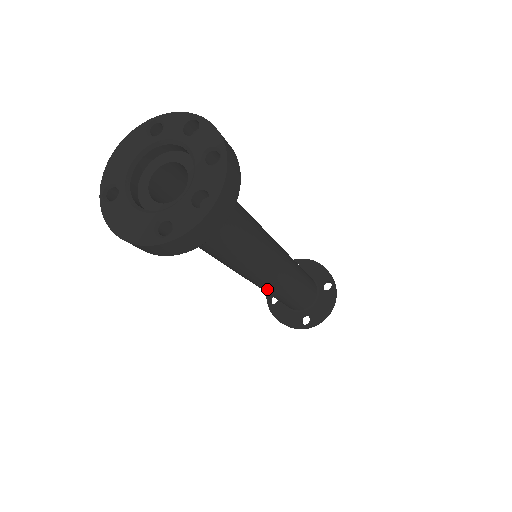
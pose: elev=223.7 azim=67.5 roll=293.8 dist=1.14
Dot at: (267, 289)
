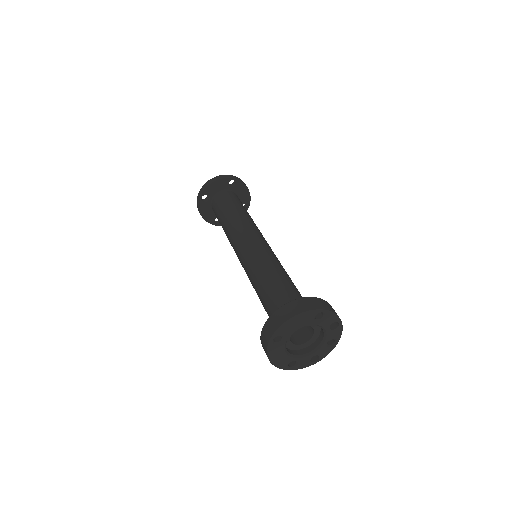
Dot at: occluded
